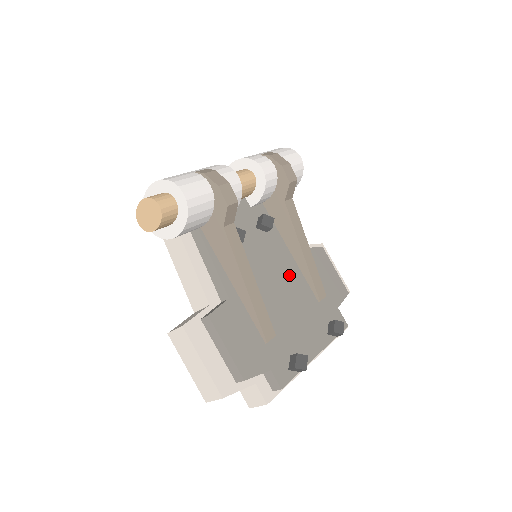
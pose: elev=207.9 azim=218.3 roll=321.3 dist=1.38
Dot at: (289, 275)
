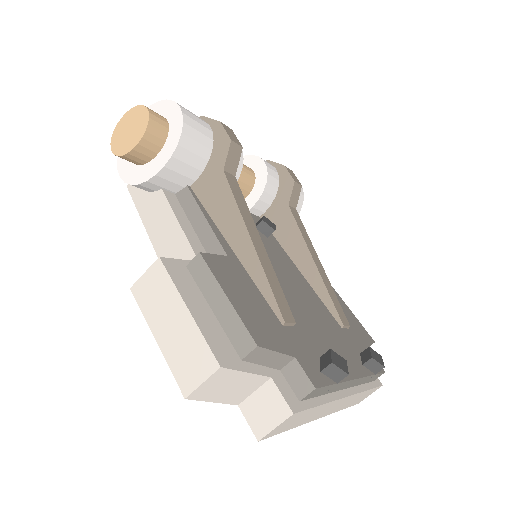
Dot at: (300, 284)
